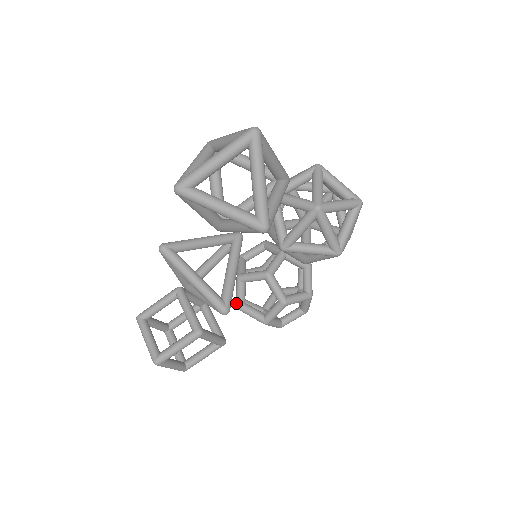
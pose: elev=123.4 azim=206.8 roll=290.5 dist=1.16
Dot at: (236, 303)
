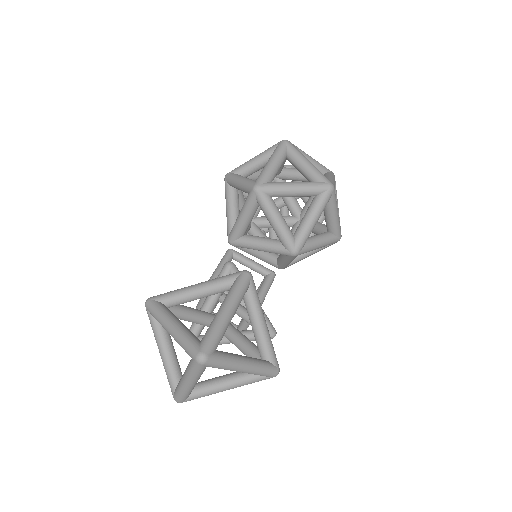
Dot at: occluded
